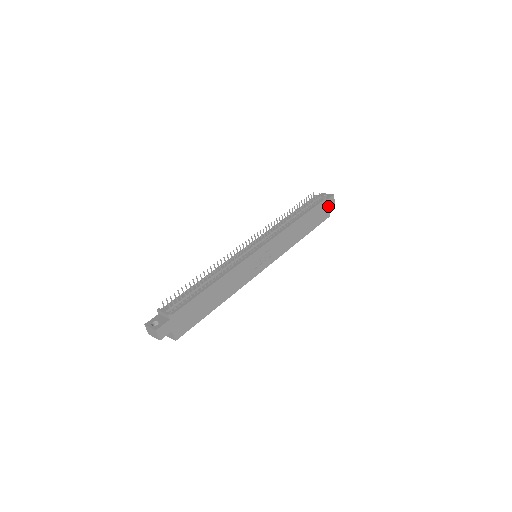
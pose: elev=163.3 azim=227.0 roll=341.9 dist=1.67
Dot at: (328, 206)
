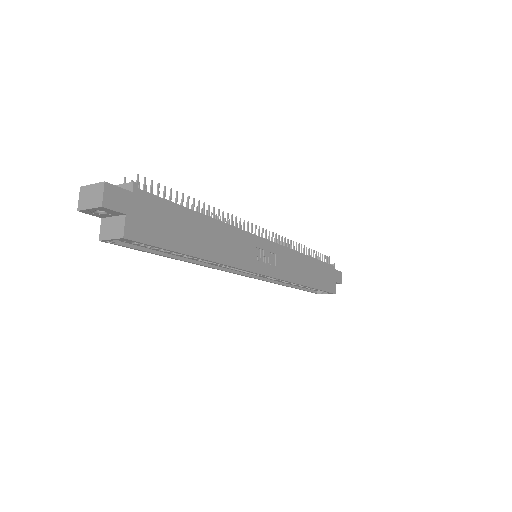
Dot at: (335, 279)
